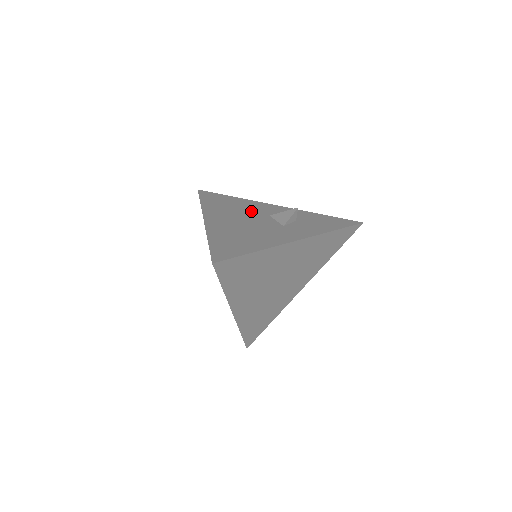
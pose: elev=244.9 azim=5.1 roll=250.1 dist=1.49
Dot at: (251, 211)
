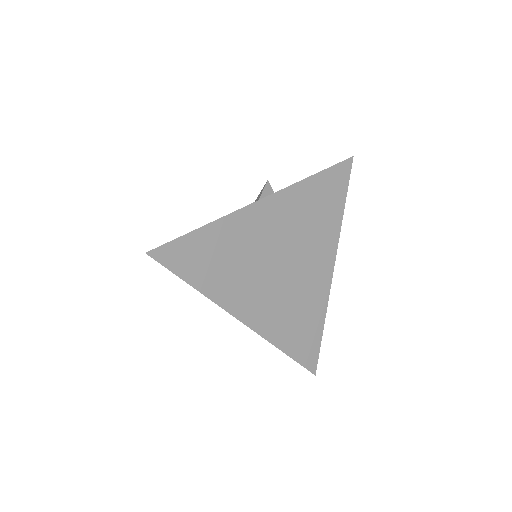
Dot at: occluded
